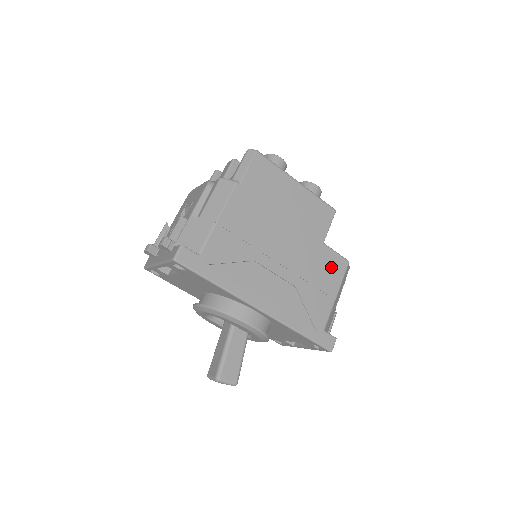
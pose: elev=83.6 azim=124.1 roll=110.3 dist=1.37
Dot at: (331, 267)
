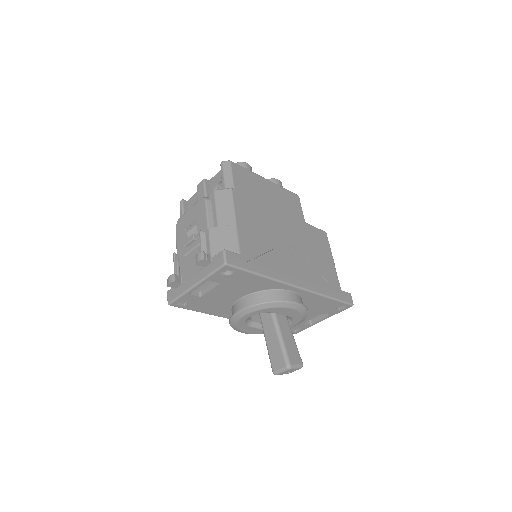
Dot at: (319, 239)
